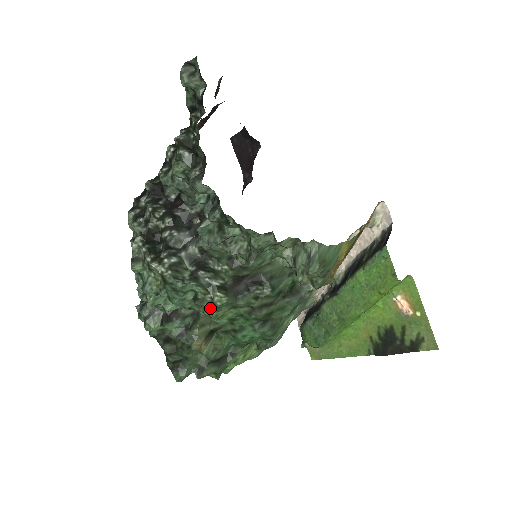
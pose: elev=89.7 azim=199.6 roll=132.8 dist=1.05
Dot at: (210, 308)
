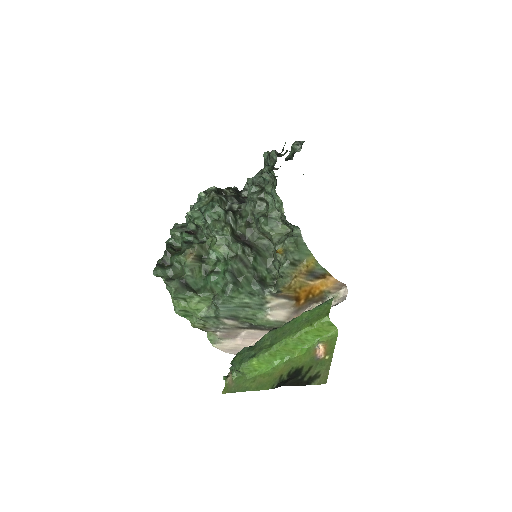
Dot at: (219, 230)
